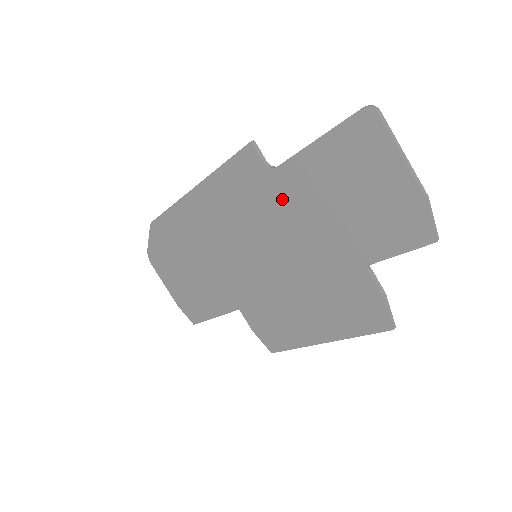
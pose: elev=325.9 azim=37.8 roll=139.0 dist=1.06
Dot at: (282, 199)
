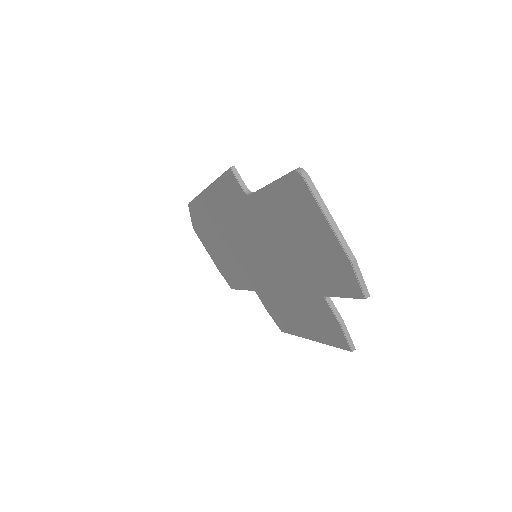
Dot at: (260, 221)
